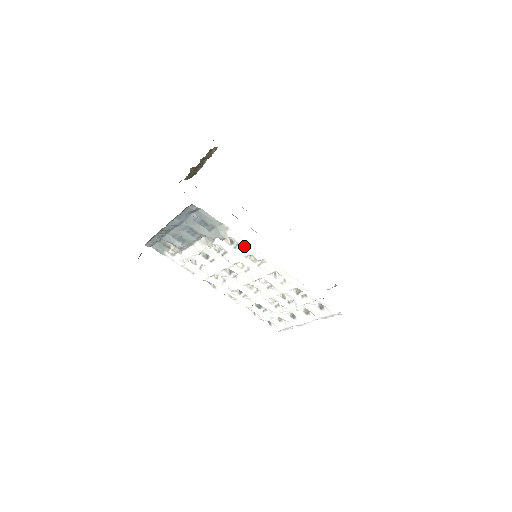
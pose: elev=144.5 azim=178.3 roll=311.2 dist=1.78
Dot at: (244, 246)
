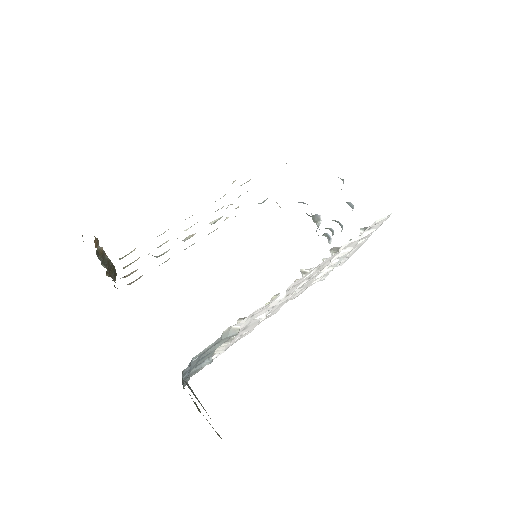
Dot at: occluded
